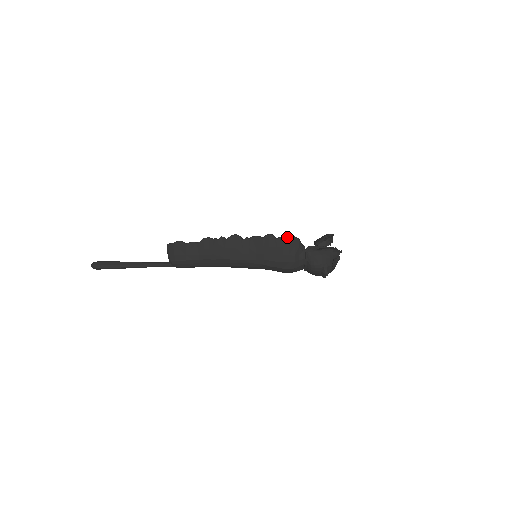
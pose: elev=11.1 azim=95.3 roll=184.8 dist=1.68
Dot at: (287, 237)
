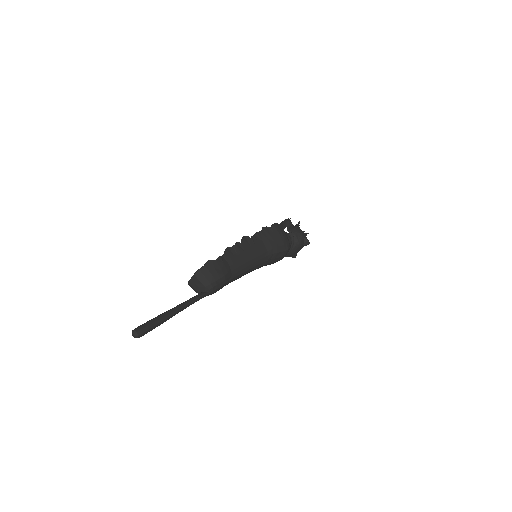
Dot at: (275, 224)
